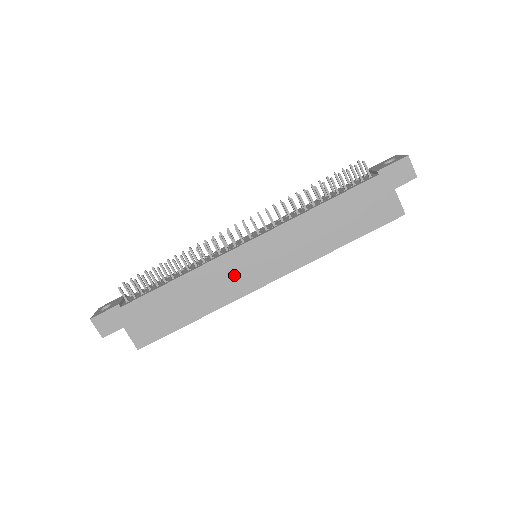
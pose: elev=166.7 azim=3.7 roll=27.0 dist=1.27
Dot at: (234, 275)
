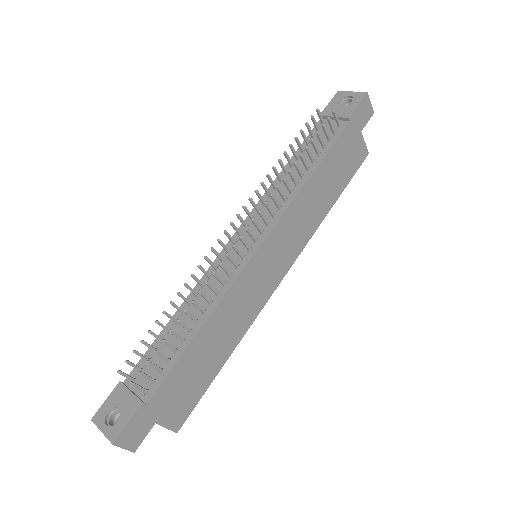
Dot at: (253, 290)
